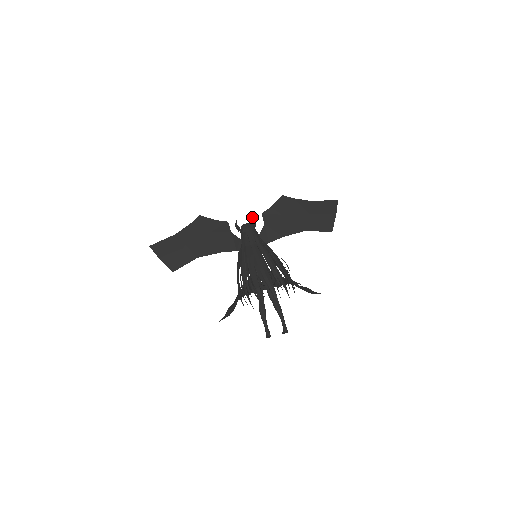
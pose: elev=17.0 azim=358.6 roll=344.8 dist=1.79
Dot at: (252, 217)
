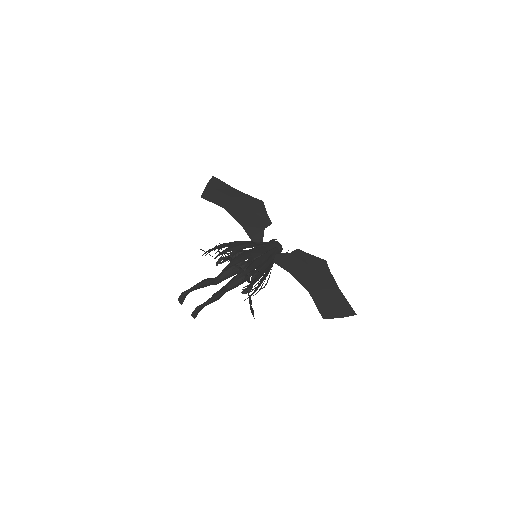
Dot at: occluded
